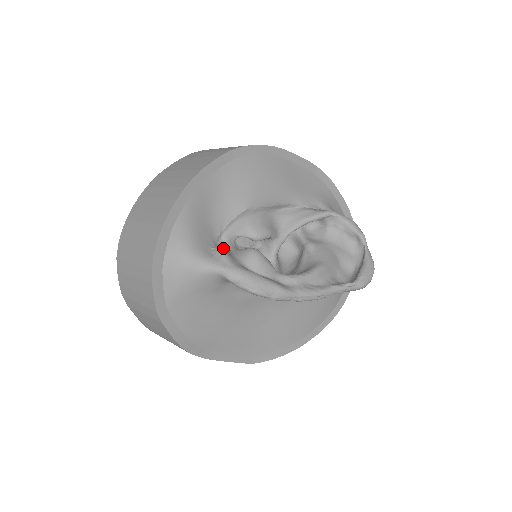
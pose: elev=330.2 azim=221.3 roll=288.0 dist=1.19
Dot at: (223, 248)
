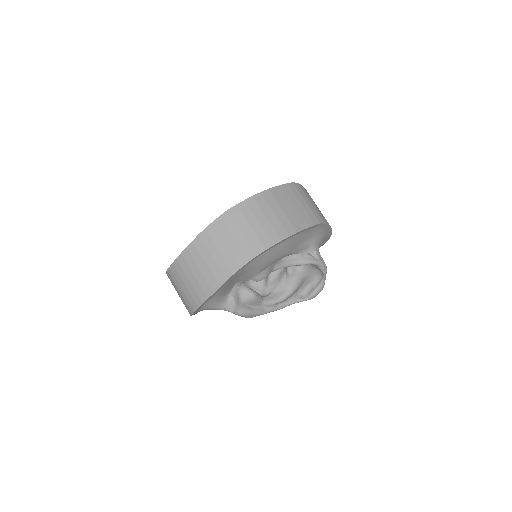
Dot at: (235, 294)
